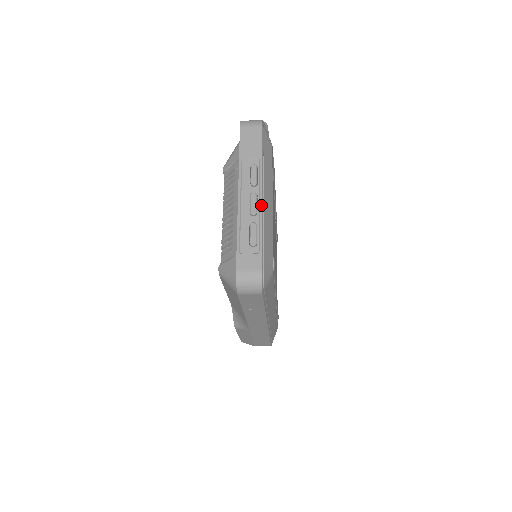
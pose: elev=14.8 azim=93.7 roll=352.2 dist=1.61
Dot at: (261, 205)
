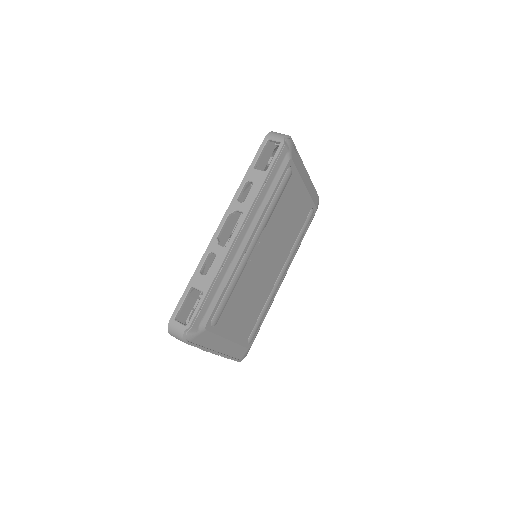
Dot at: occluded
